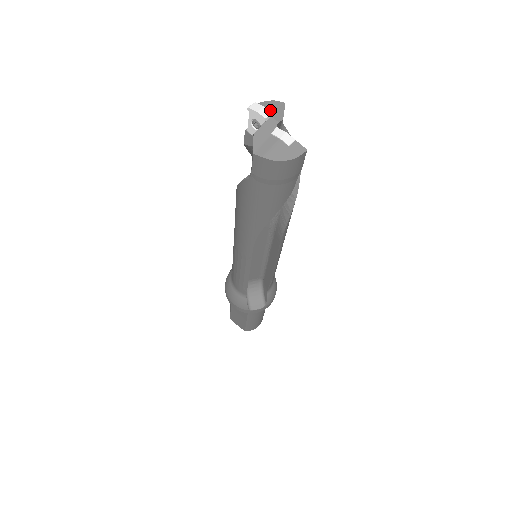
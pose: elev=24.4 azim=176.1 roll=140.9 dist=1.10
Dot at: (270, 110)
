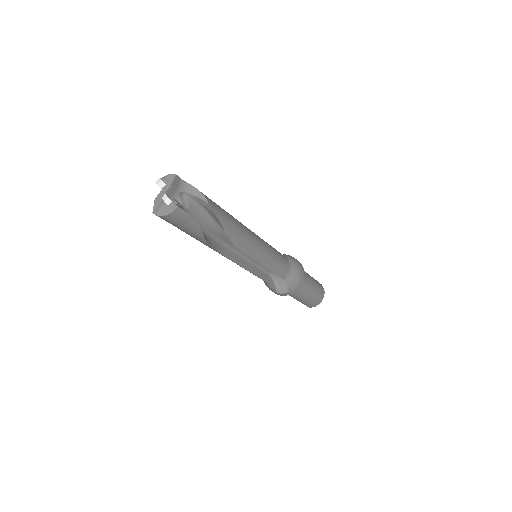
Dot at: (165, 182)
